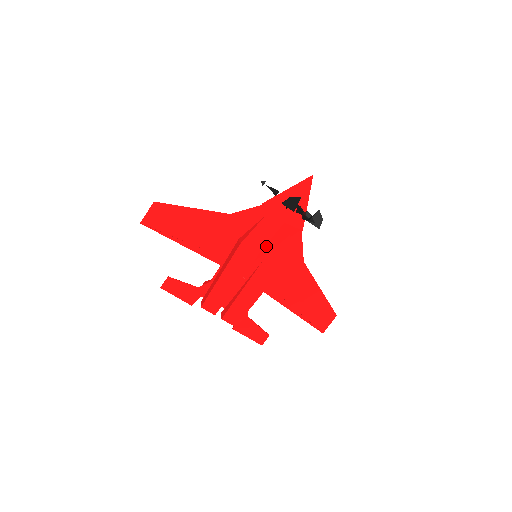
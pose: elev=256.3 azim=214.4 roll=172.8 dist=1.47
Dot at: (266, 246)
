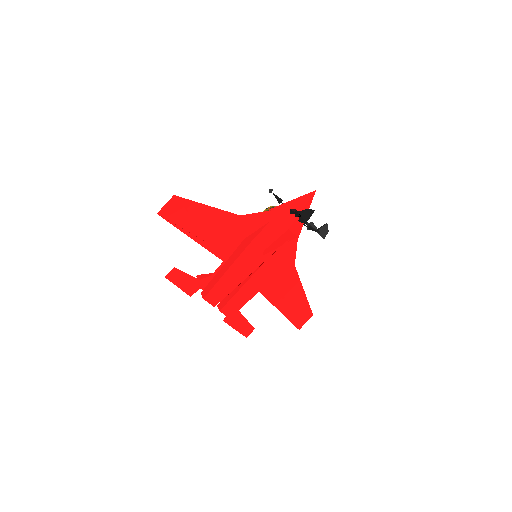
Dot at: (267, 248)
